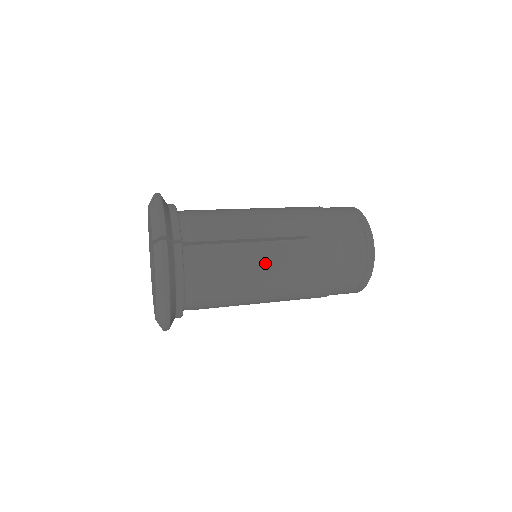
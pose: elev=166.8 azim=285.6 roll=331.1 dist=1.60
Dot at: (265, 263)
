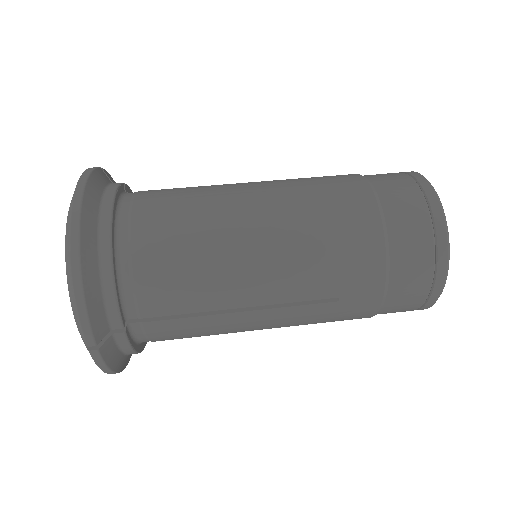
Dot at: (257, 327)
